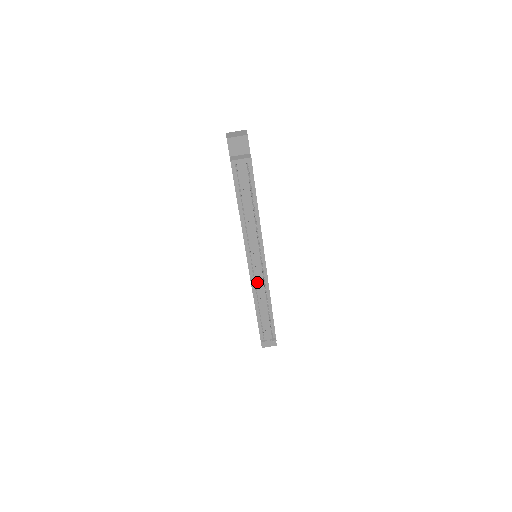
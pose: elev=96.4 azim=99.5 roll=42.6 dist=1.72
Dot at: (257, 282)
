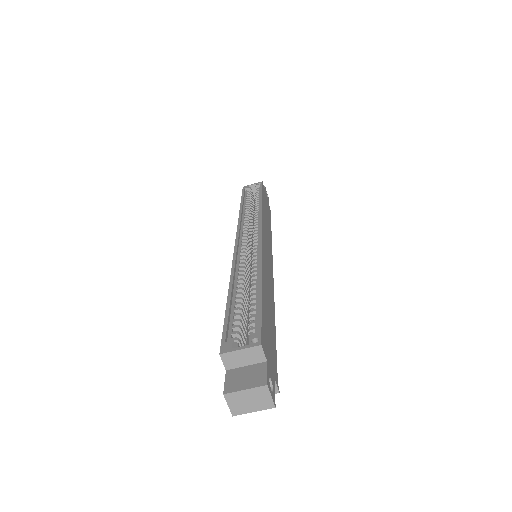
Dot at: occluded
